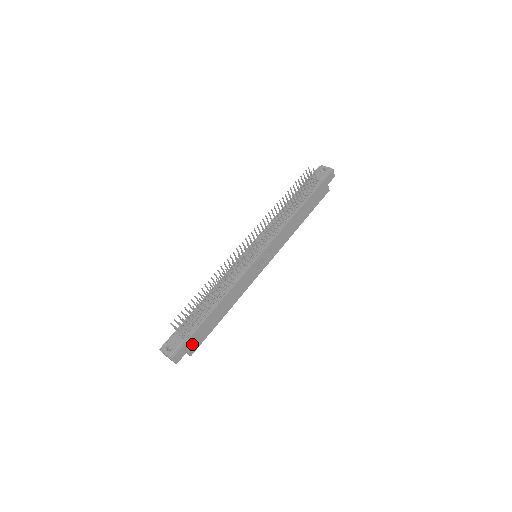
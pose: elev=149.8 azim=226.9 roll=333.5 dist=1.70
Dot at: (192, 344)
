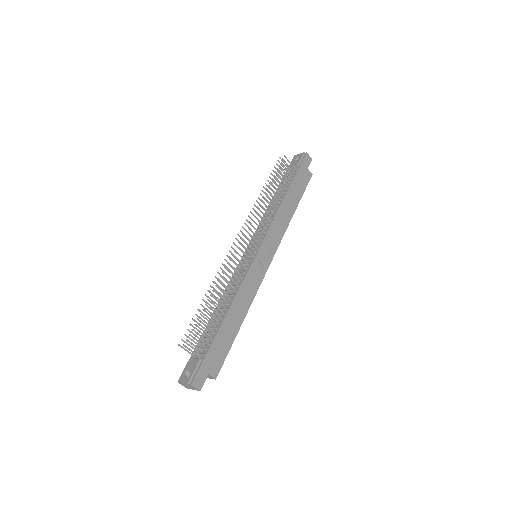
Dot at: (212, 363)
